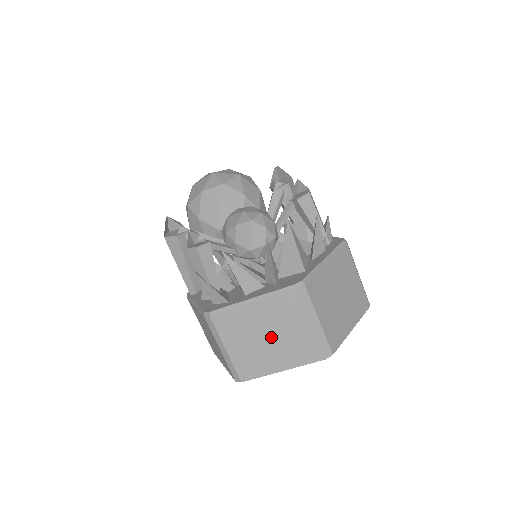
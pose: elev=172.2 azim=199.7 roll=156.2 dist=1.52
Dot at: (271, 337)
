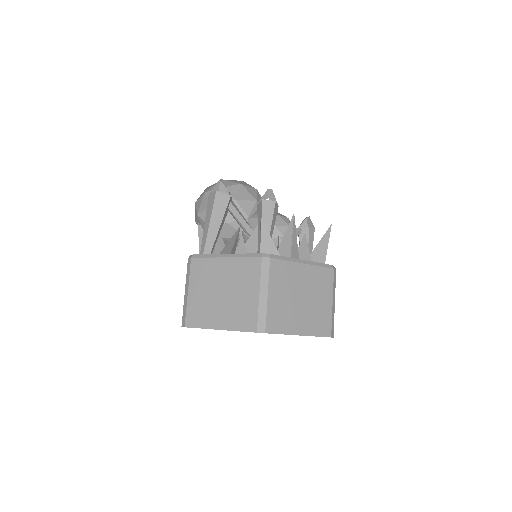
Dot at: (304, 299)
